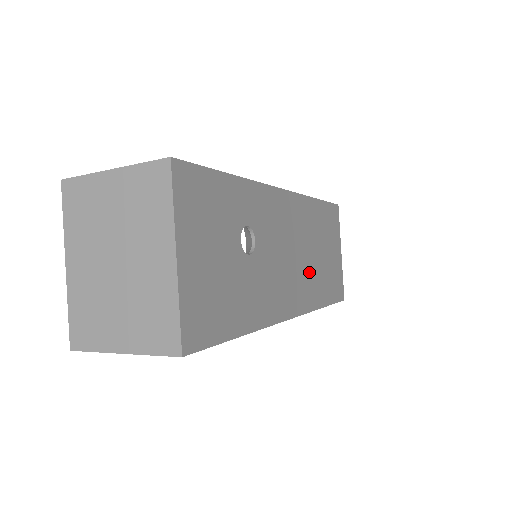
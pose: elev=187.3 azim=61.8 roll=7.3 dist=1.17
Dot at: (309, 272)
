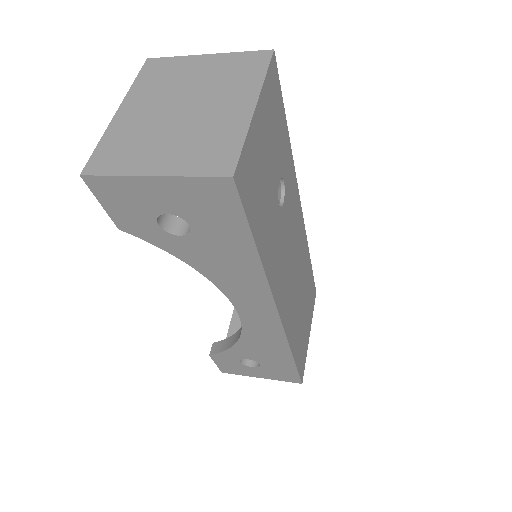
Dot at: (295, 304)
